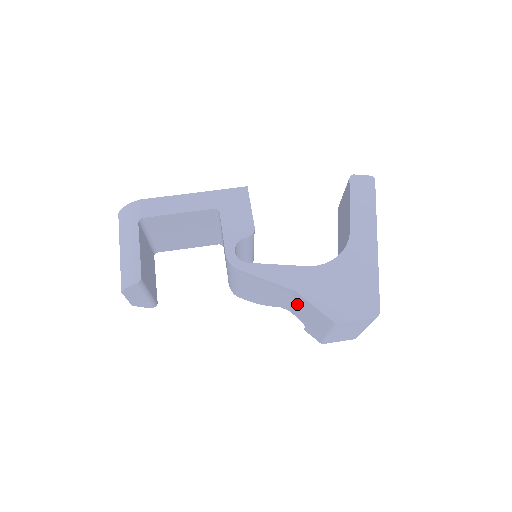
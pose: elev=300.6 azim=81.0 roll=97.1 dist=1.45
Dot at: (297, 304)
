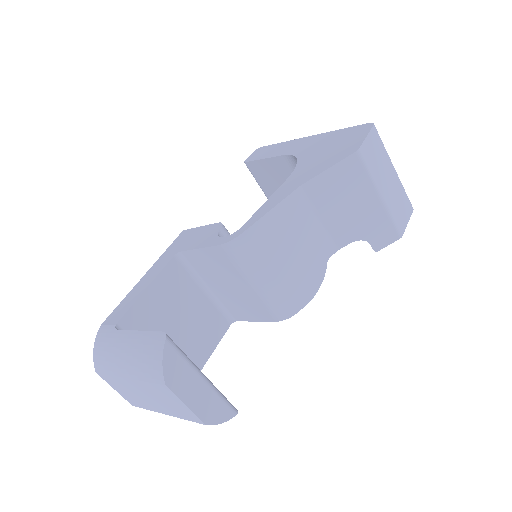
Dot at: (325, 210)
